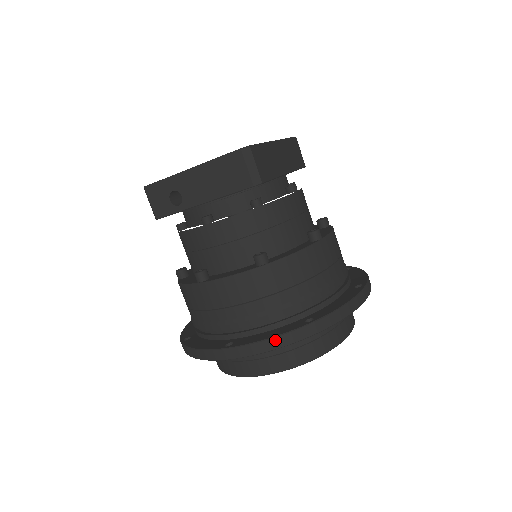
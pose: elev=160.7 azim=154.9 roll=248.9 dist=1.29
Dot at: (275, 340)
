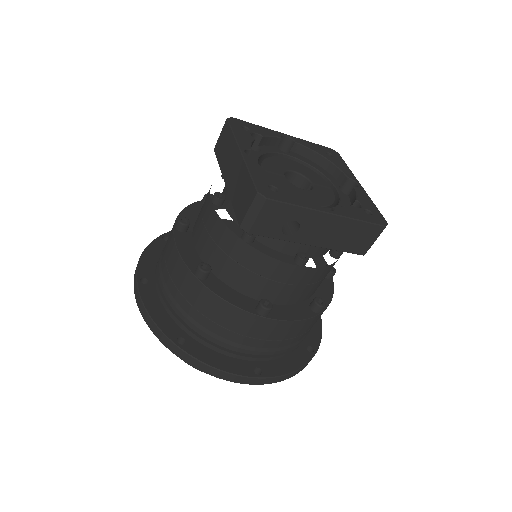
Dot at: (297, 372)
